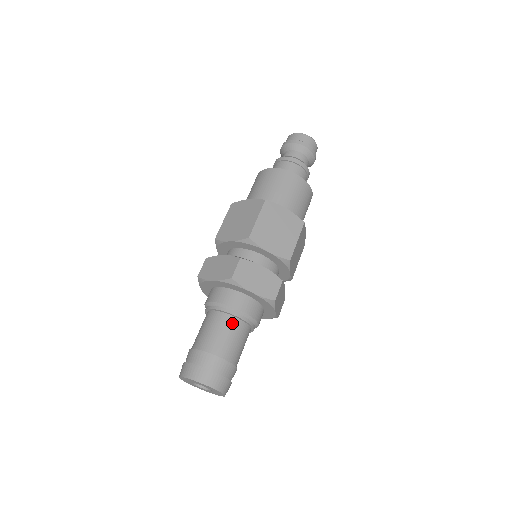
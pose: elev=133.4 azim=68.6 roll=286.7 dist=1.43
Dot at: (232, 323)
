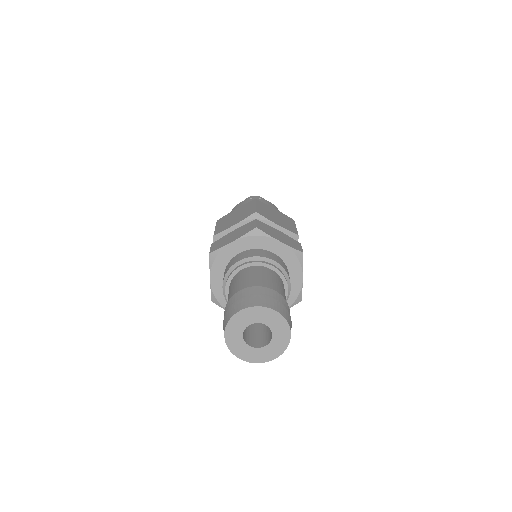
Dot at: (268, 271)
